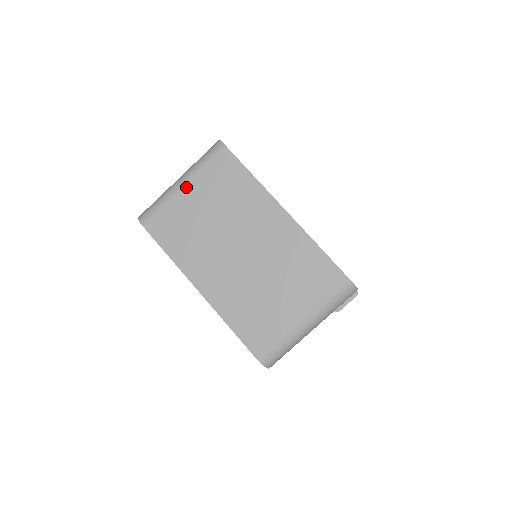
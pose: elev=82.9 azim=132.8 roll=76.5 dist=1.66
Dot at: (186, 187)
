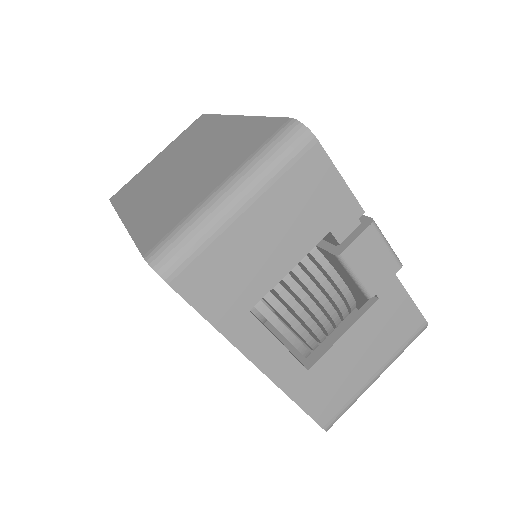
Dot at: (158, 155)
